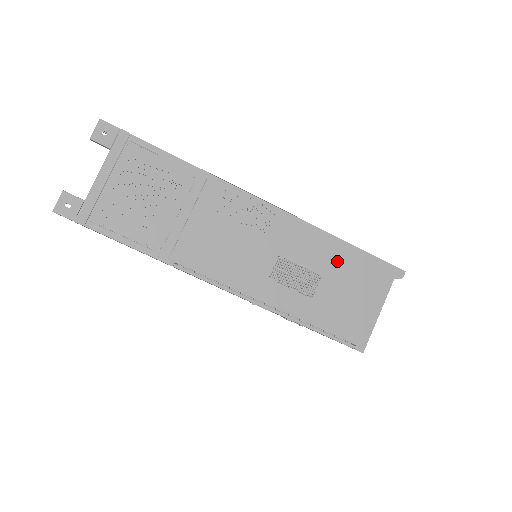
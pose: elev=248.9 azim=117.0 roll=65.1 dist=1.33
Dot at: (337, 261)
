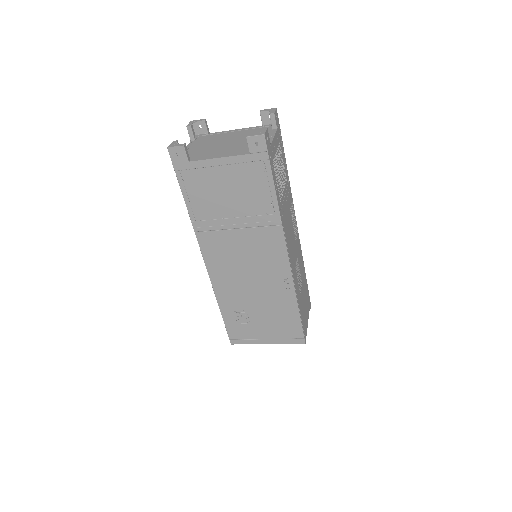
Dot at: (304, 280)
